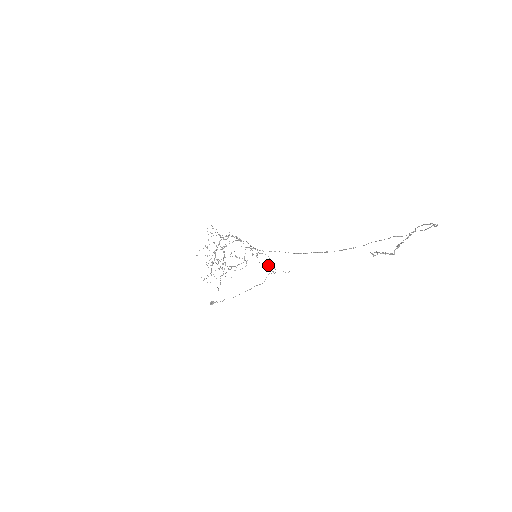
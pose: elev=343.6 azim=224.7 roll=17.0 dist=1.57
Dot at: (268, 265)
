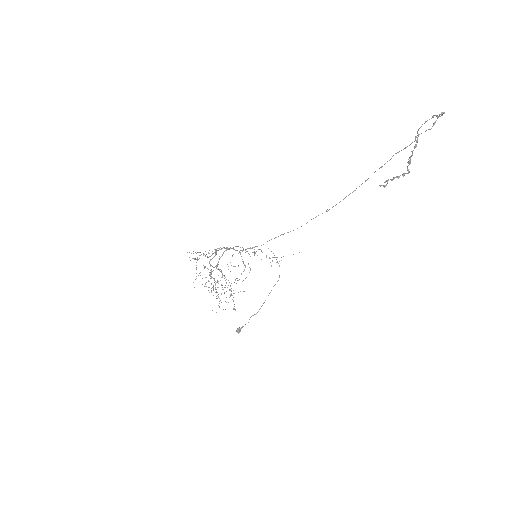
Dot at: (272, 257)
